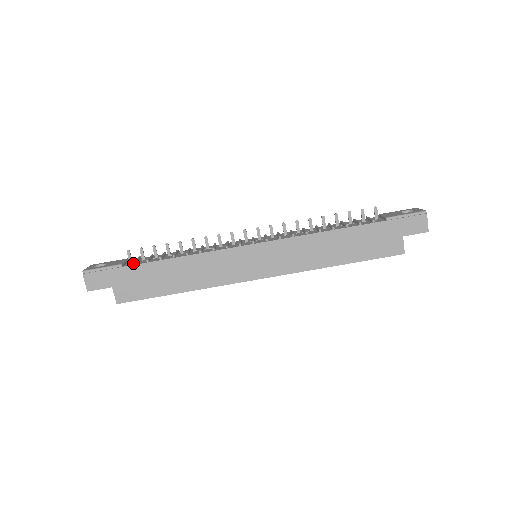
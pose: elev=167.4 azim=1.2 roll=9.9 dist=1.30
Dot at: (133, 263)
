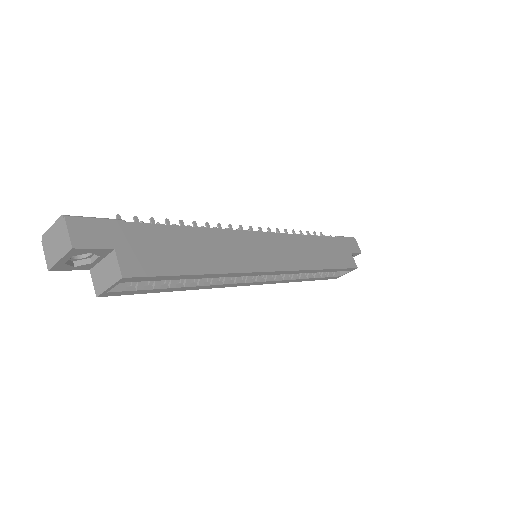
Dot at: (141, 222)
